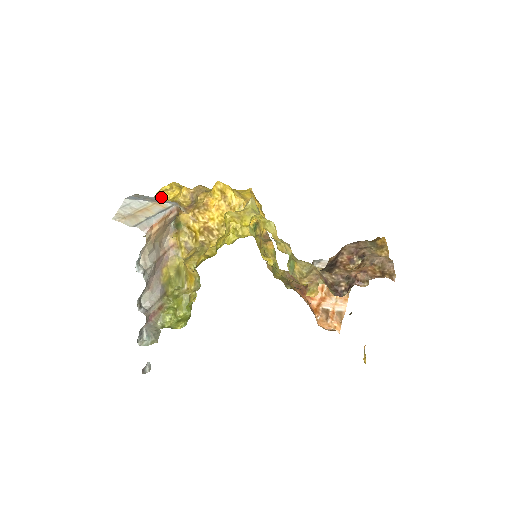
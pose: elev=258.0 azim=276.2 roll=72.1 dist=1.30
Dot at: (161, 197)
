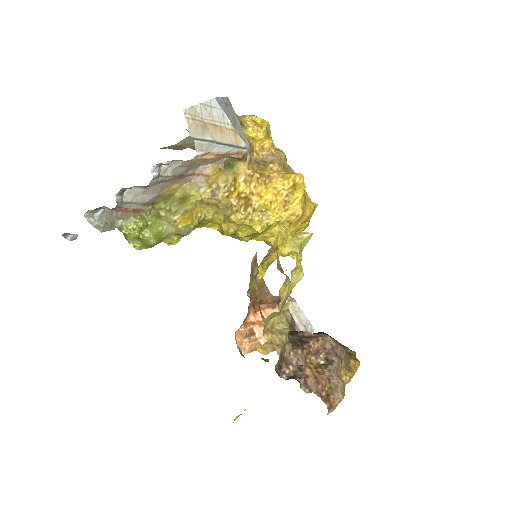
Dot at: (244, 124)
